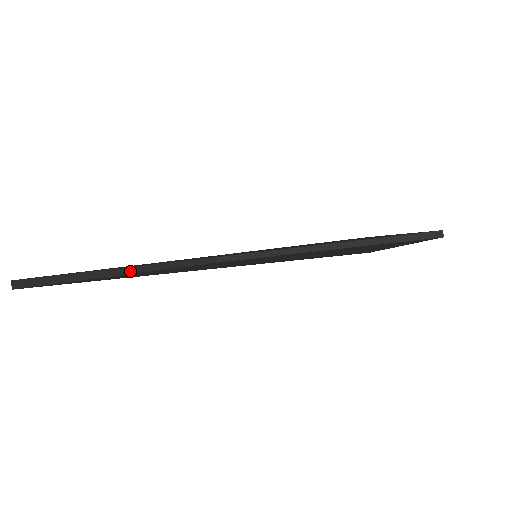
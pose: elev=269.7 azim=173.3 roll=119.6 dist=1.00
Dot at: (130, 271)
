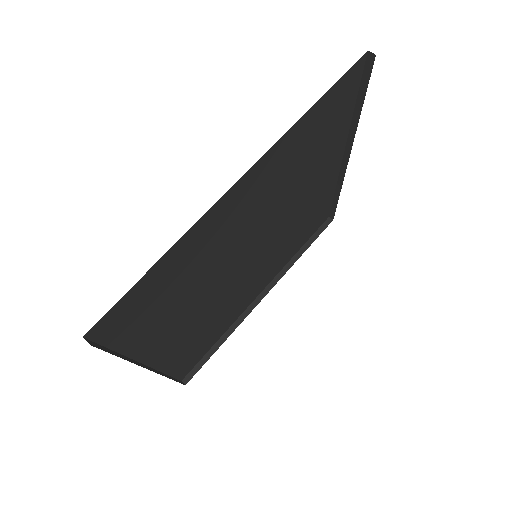
Dot at: (146, 368)
